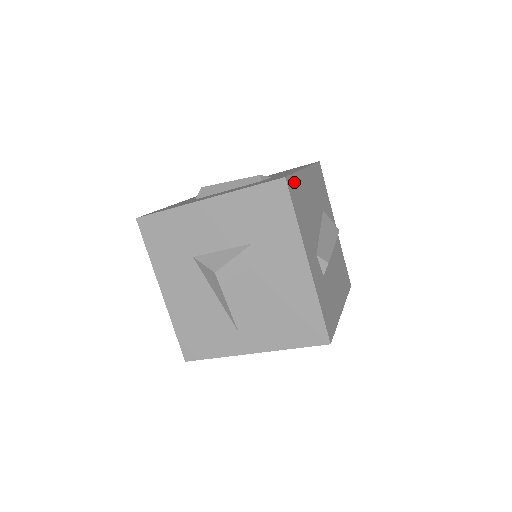
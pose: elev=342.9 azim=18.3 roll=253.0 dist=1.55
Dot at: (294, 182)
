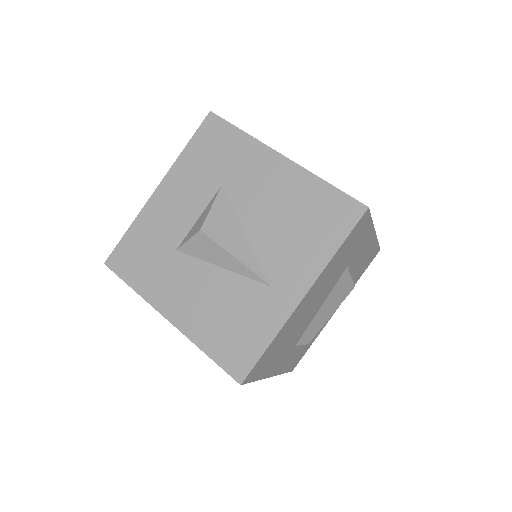
Dot at: occluded
